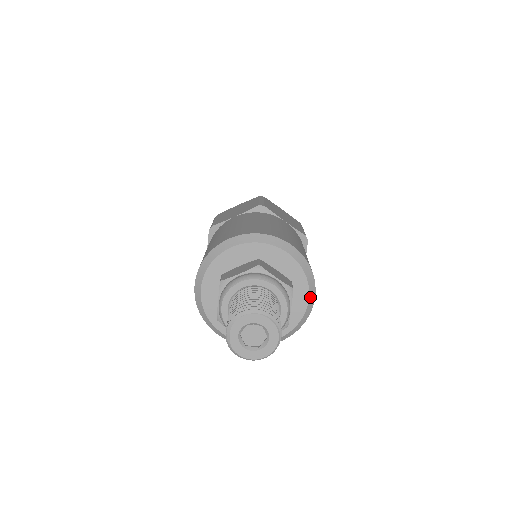
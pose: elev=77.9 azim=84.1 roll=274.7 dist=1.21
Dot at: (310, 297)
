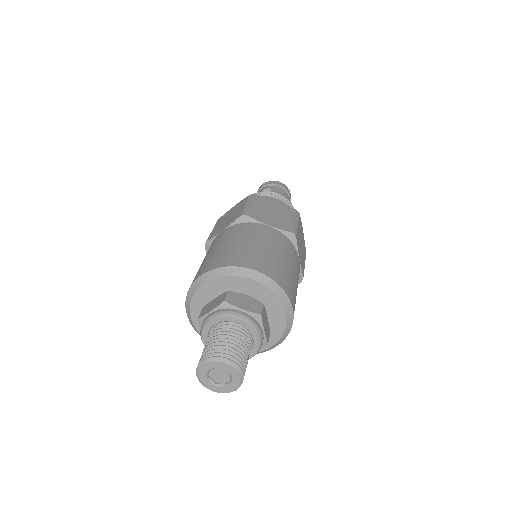
Dot at: (286, 311)
